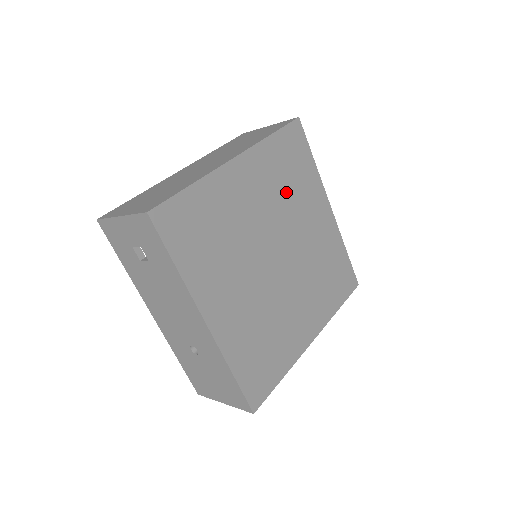
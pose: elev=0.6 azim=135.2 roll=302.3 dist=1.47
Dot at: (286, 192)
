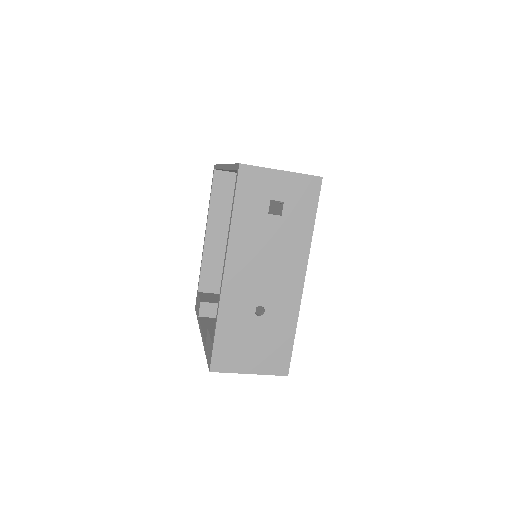
Dot at: occluded
